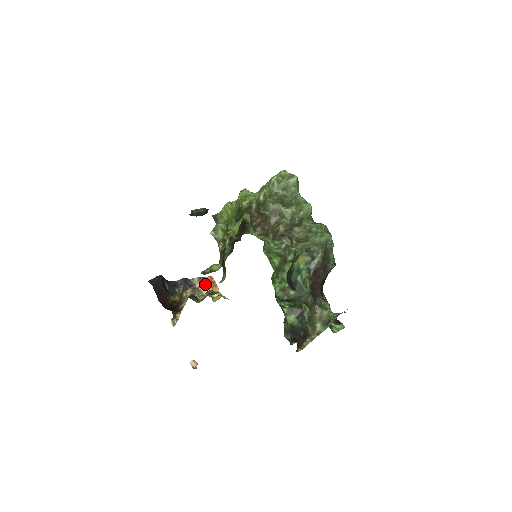
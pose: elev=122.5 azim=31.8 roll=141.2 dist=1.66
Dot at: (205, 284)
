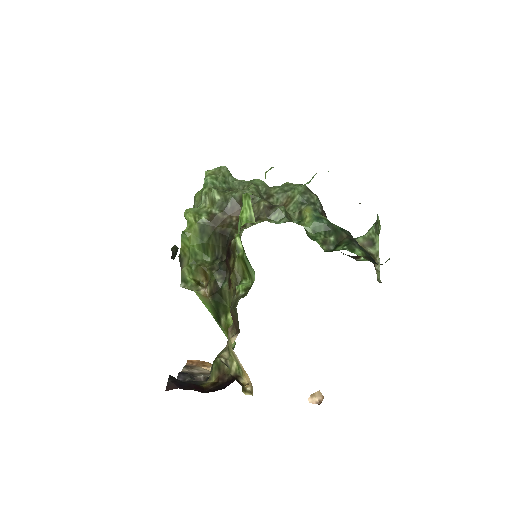
Dot at: (196, 367)
